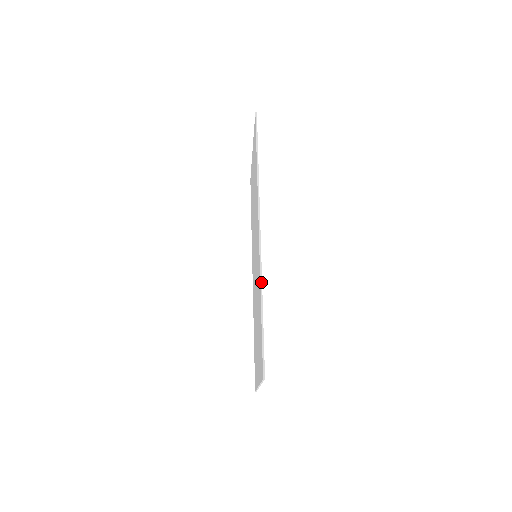
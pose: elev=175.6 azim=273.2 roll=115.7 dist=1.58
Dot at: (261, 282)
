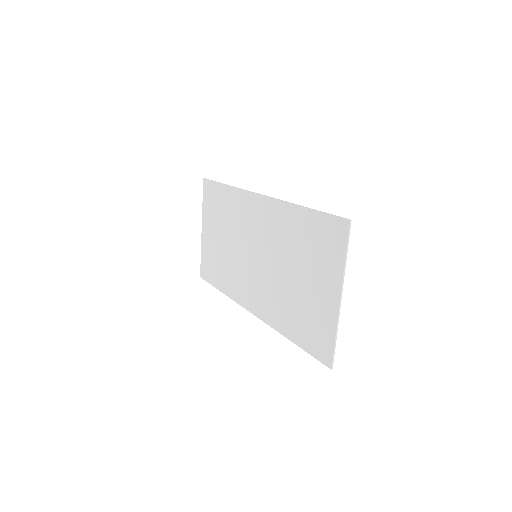
Dot at: (289, 202)
